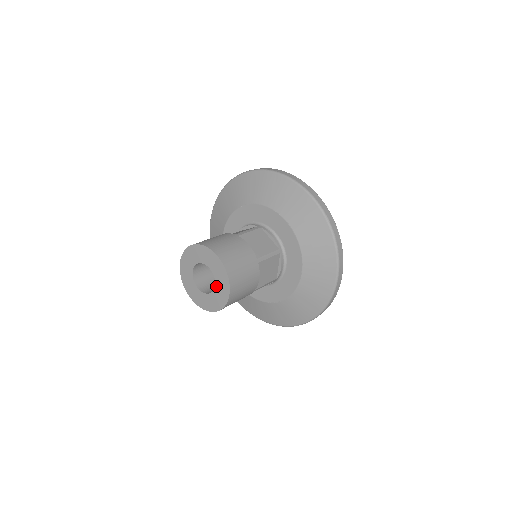
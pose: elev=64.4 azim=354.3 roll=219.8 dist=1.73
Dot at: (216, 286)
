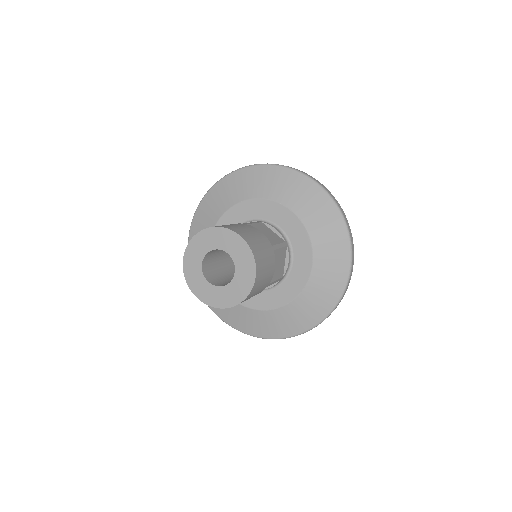
Dot at: (236, 273)
